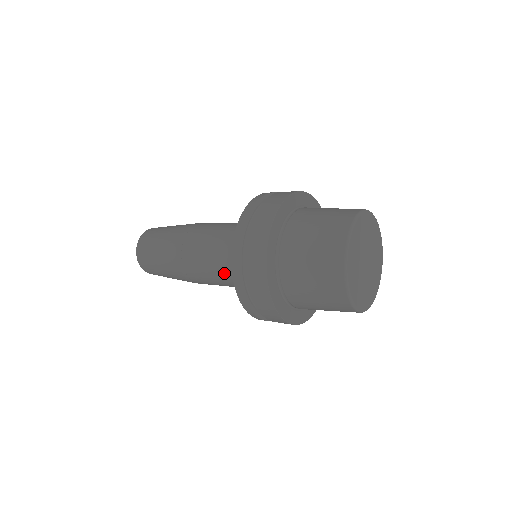
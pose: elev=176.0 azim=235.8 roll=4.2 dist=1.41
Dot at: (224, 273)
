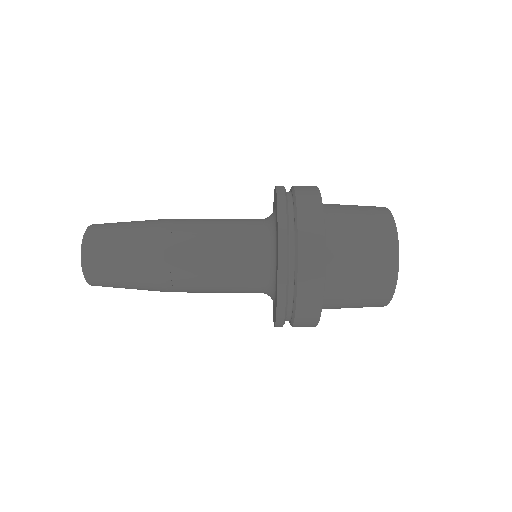
Dot at: (235, 291)
